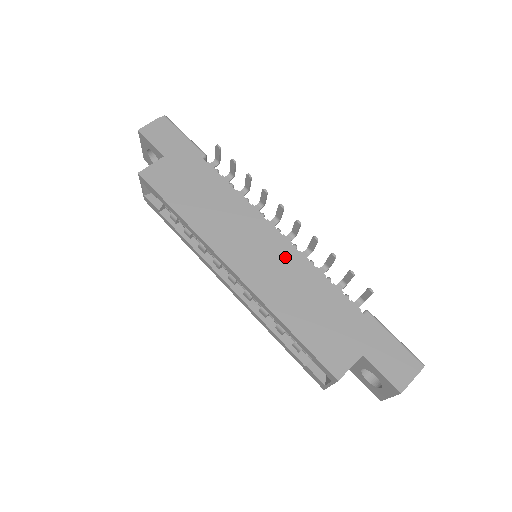
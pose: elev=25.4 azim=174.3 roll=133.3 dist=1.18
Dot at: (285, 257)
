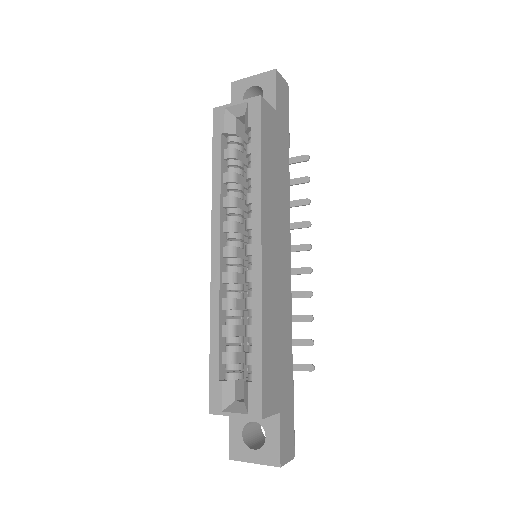
Dot at: (285, 283)
